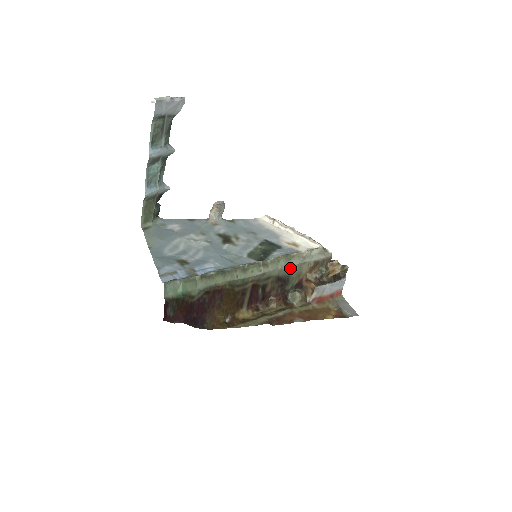
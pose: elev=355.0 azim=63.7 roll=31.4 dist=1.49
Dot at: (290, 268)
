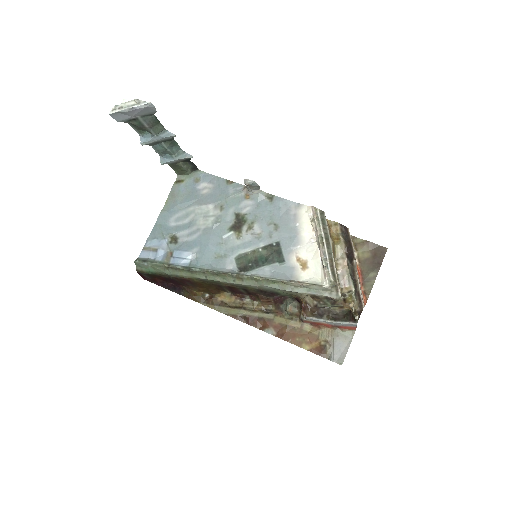
Dot at: (275, 289)
